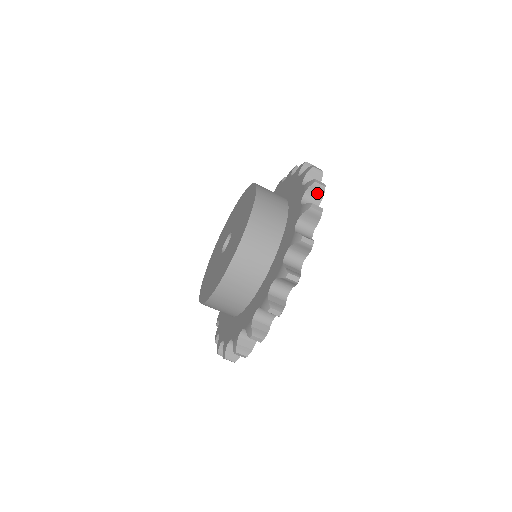
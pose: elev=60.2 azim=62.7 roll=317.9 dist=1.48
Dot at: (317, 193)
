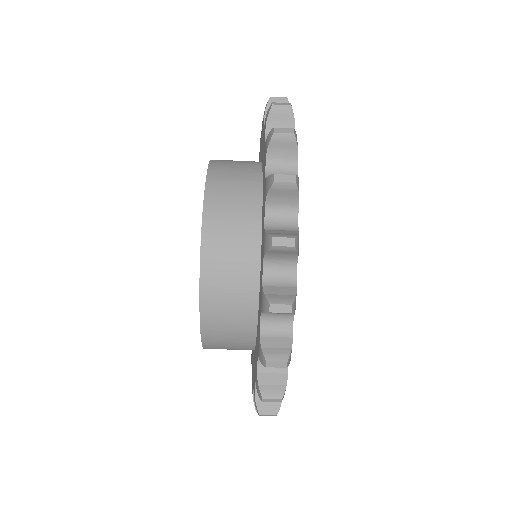
Dot at: (286, 148)
